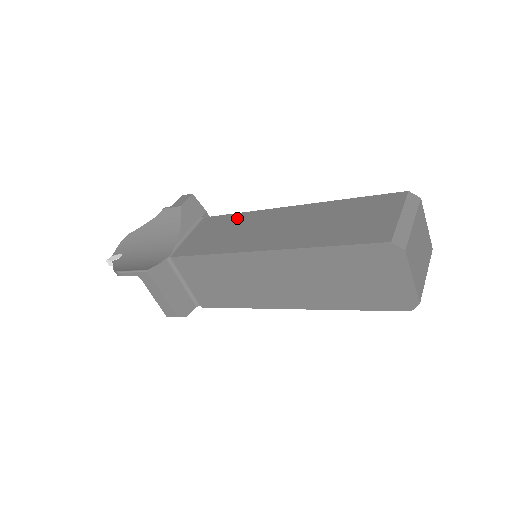
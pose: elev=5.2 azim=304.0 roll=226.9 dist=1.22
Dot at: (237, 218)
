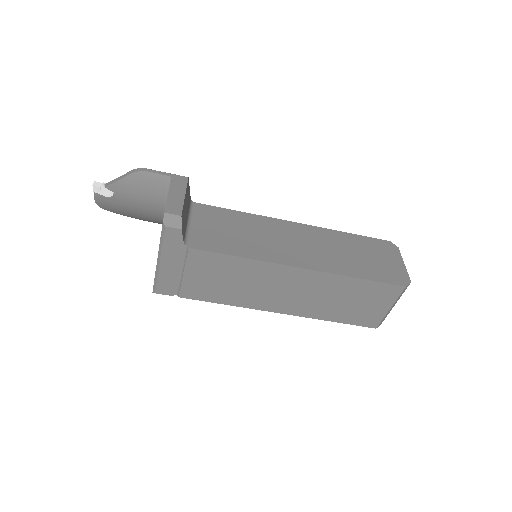
Dot at: occluded
